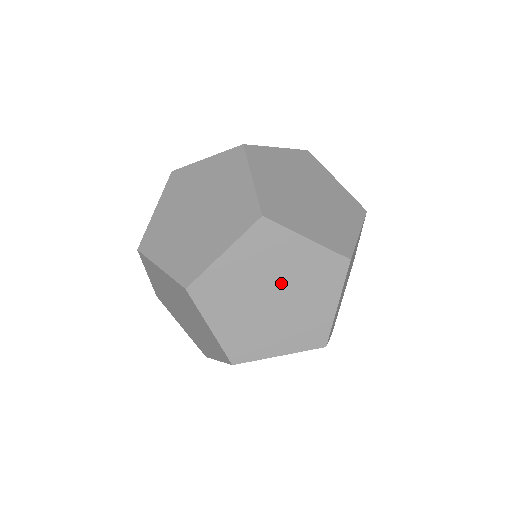
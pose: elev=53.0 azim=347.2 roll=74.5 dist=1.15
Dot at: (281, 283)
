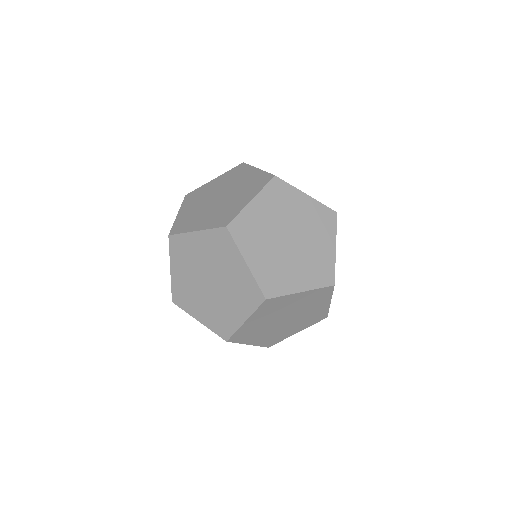
Dot at: (229, 190)
